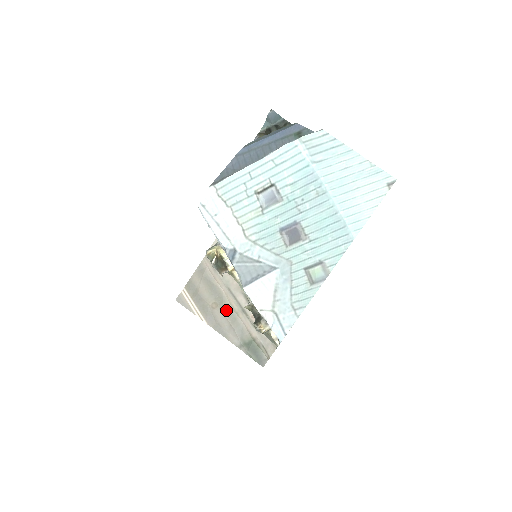
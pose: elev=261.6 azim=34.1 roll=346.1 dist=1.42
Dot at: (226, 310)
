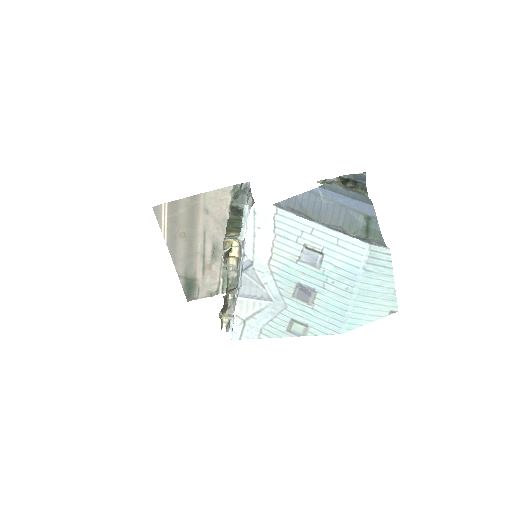
Dot at: (190, 245)
